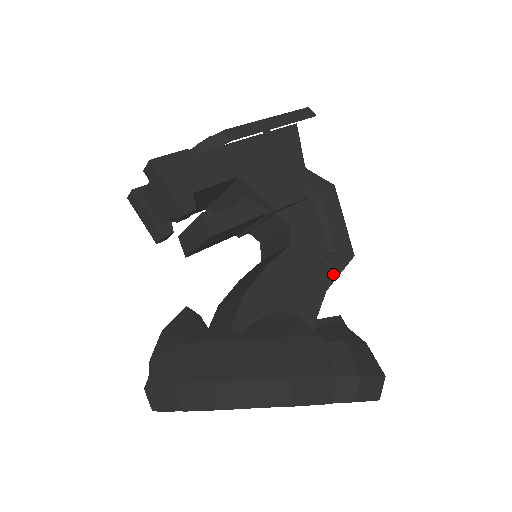
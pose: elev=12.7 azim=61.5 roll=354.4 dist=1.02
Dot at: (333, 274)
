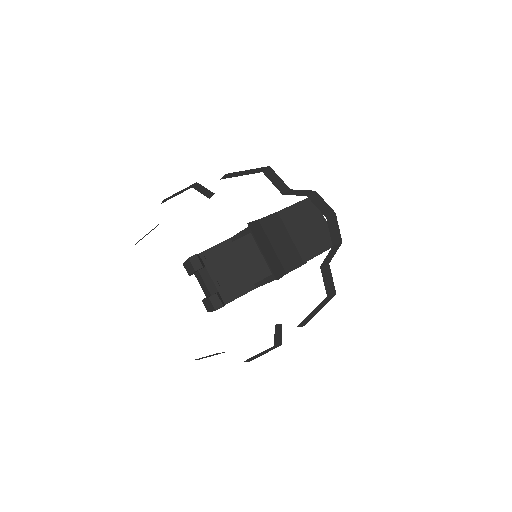
Dot at: (288, 207)
